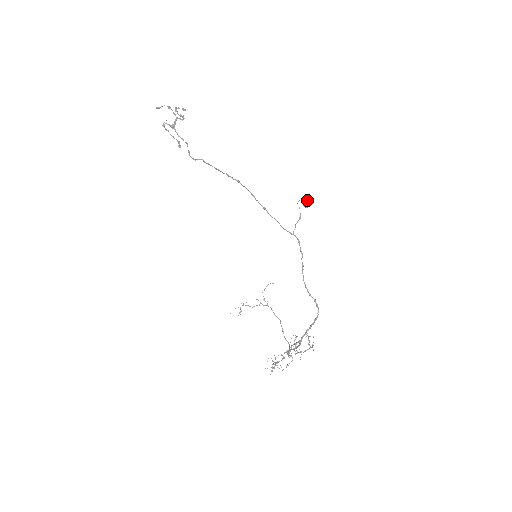
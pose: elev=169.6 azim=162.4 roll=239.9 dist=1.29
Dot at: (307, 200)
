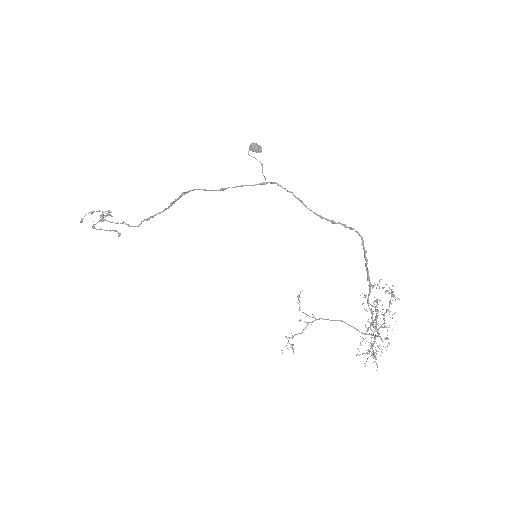
Dot at: (255, 144)
